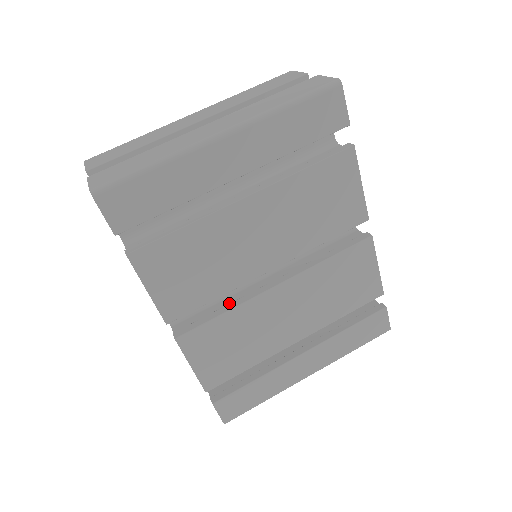
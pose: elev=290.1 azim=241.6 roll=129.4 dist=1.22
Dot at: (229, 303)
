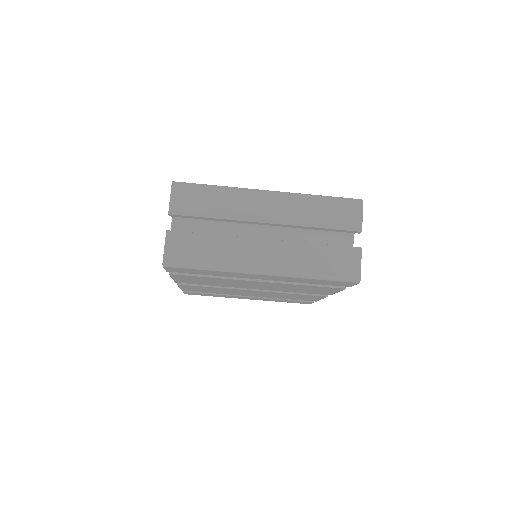
Dot at: occluded
